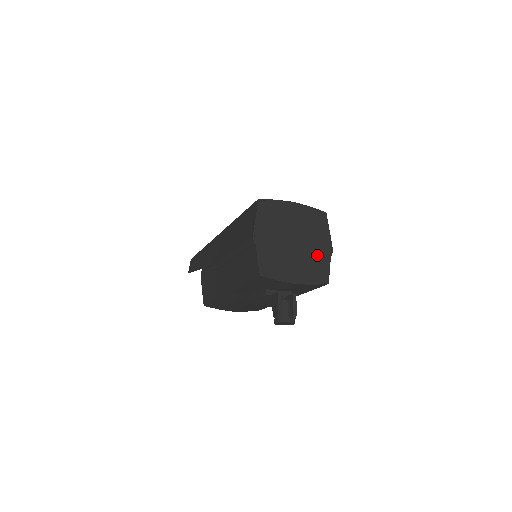
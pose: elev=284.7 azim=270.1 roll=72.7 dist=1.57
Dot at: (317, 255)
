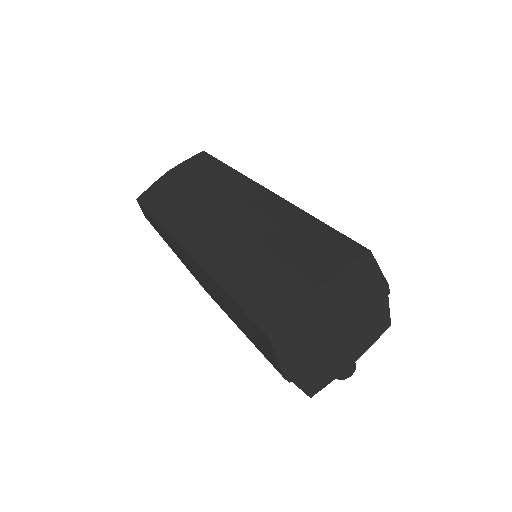
Dot at: (370, 313)
